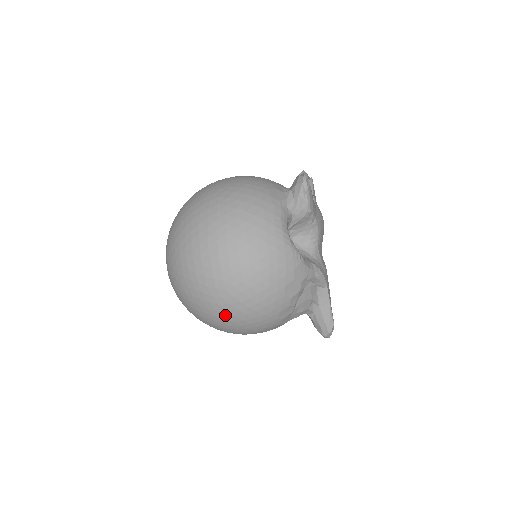
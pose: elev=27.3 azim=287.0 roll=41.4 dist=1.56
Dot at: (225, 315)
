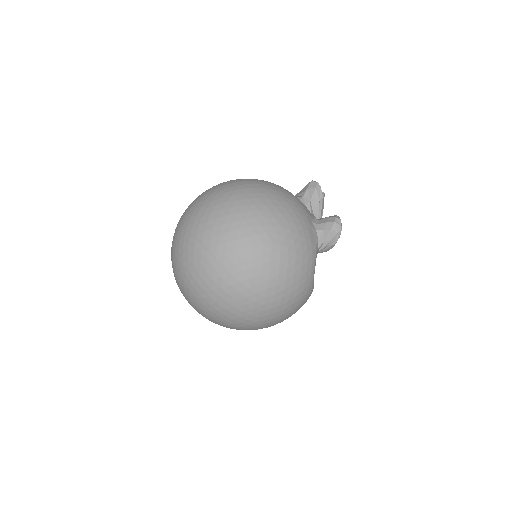
Dot at: (240, 329)
